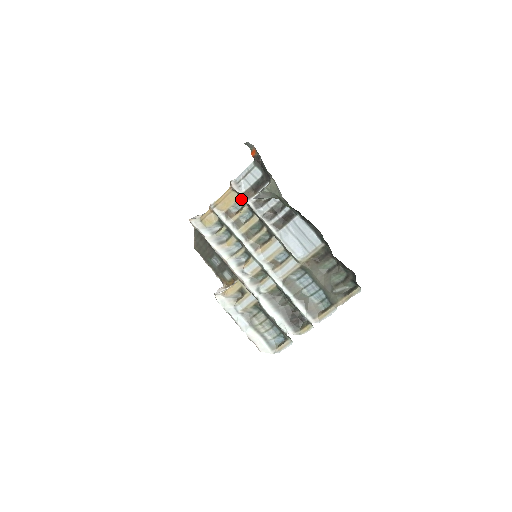
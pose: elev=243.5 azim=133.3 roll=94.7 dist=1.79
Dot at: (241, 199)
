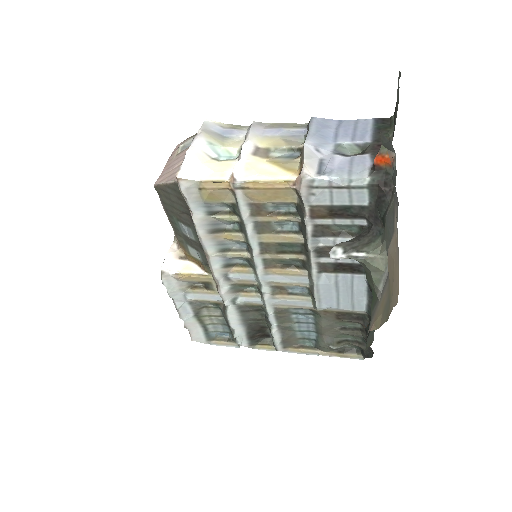
Dot at: (297, 205)
